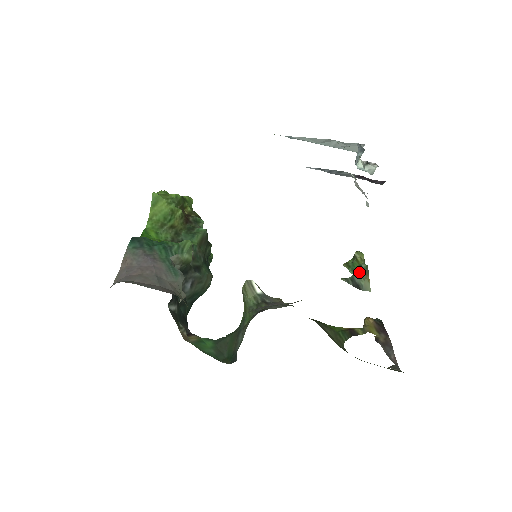
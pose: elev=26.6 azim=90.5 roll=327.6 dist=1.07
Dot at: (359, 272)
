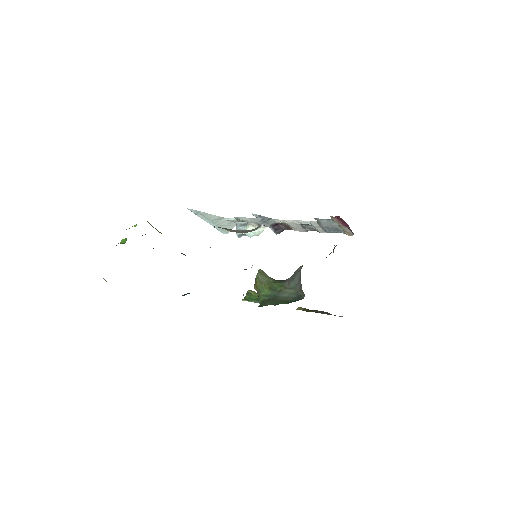
Dot at: occluded
